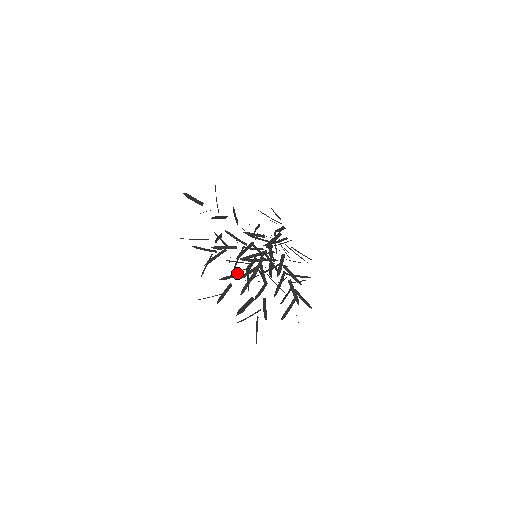
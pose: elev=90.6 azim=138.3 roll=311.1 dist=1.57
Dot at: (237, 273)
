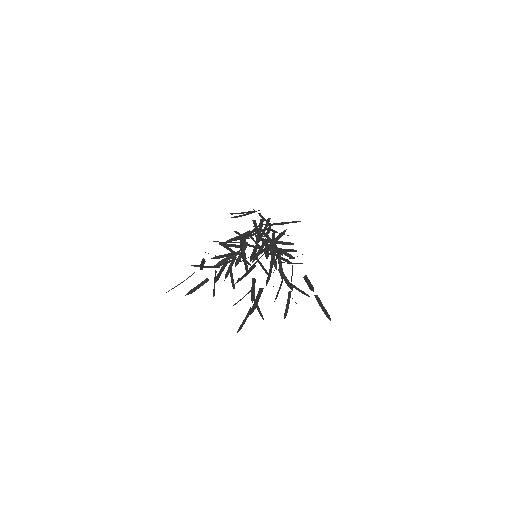
Dot at: (252, 282)
